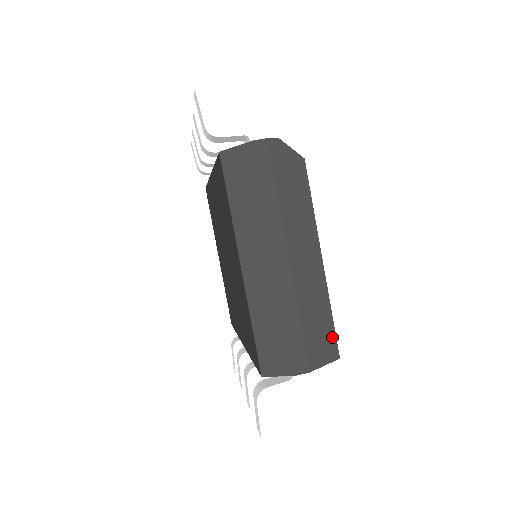
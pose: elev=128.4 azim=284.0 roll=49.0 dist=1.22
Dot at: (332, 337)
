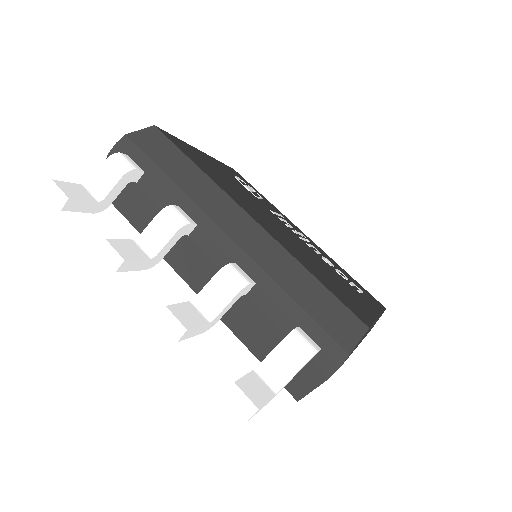
Dot at: occluded
